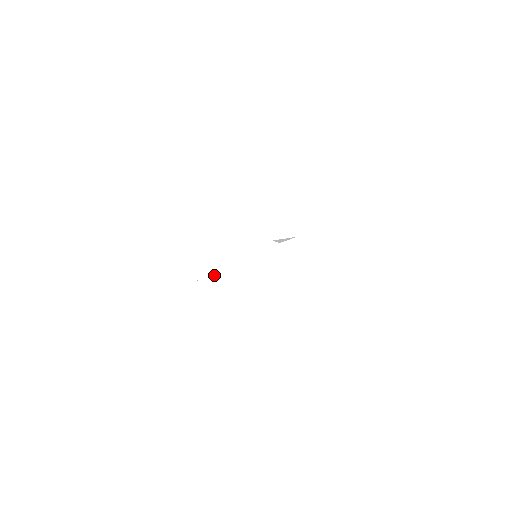
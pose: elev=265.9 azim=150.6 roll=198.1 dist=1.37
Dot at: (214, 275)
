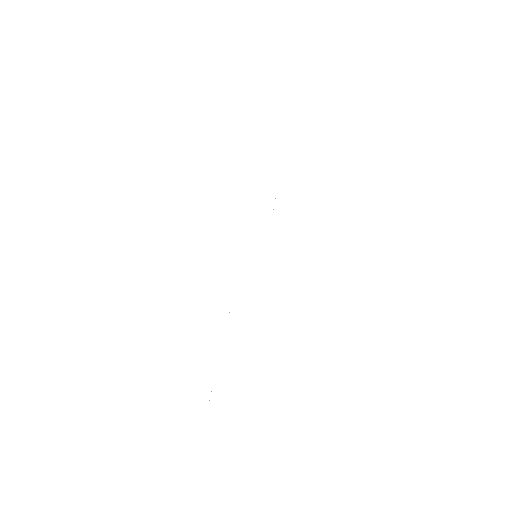
Dot at: (237, 300)
